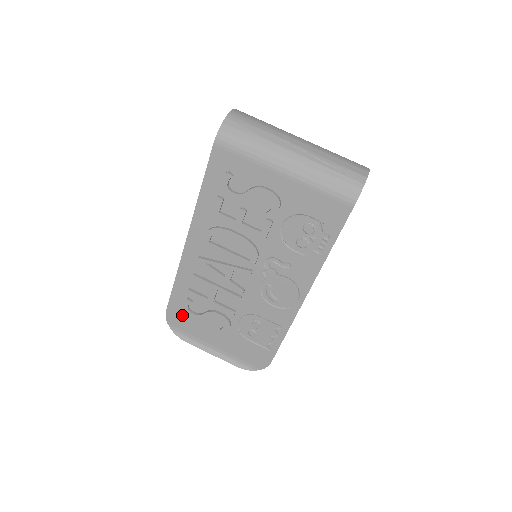
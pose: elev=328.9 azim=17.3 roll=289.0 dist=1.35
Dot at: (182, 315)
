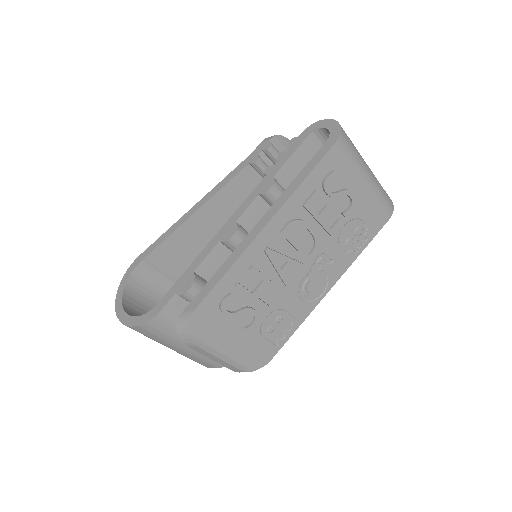
Dot at: (211, 315)
